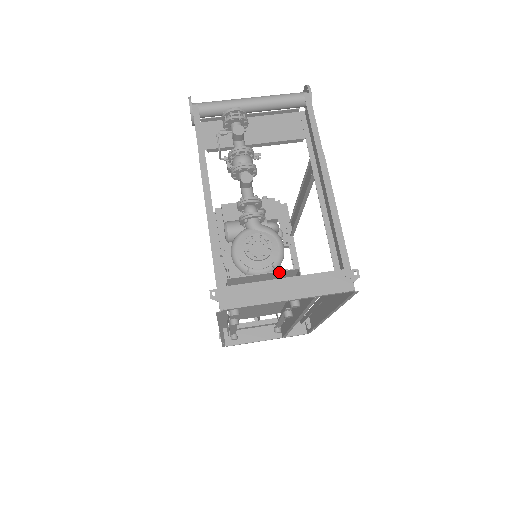
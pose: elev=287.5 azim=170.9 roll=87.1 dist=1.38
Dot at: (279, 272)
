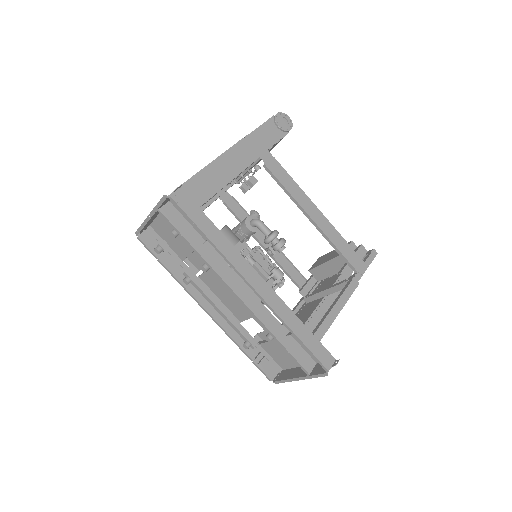
Dot at: occluded
